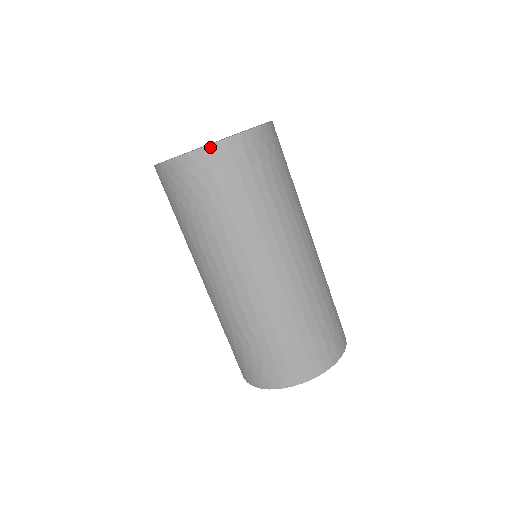
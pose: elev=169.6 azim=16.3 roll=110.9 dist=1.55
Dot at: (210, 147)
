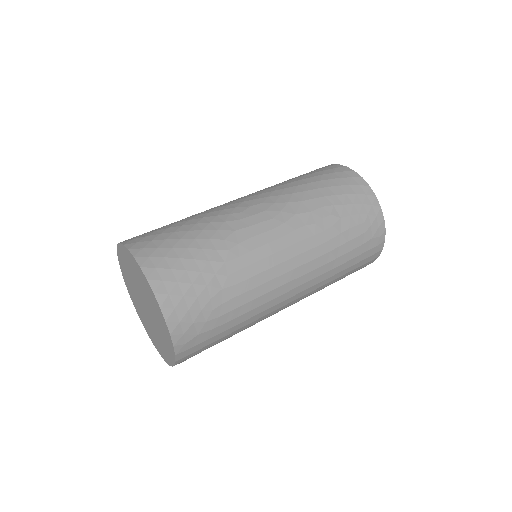
Dot at: occluded
